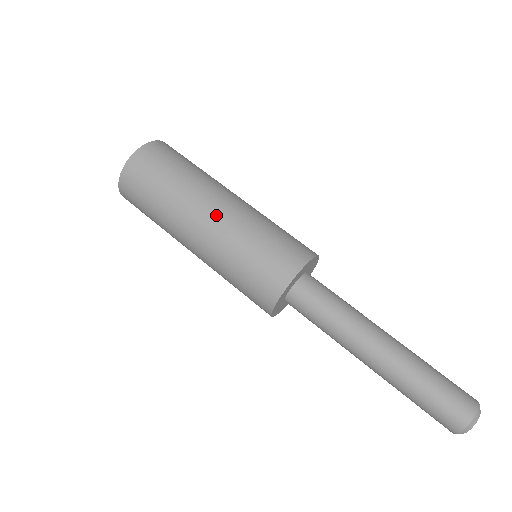
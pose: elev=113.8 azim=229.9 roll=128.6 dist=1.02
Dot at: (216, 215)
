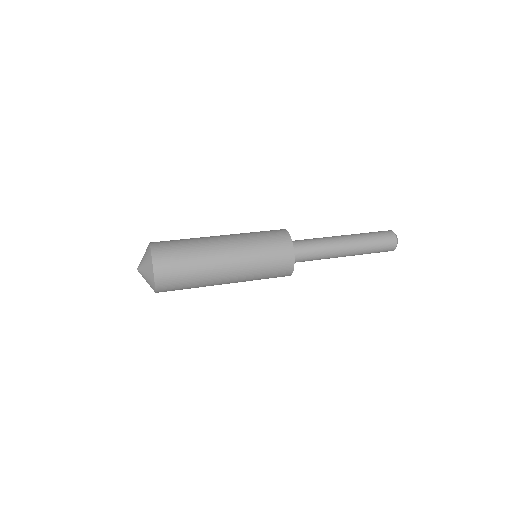
Dot at: occluded
